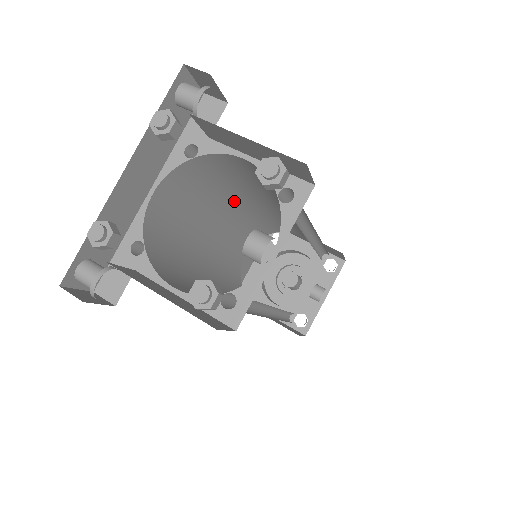
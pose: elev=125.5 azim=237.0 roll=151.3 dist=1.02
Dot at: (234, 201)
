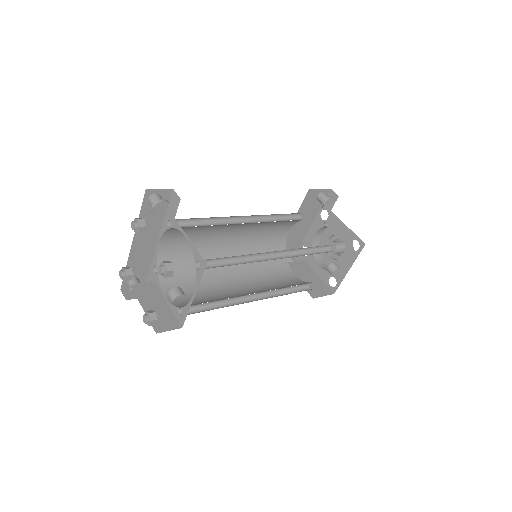
Dot at: (234, 224)
